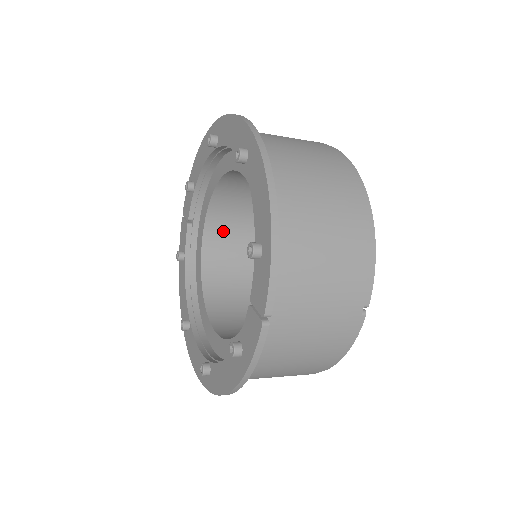
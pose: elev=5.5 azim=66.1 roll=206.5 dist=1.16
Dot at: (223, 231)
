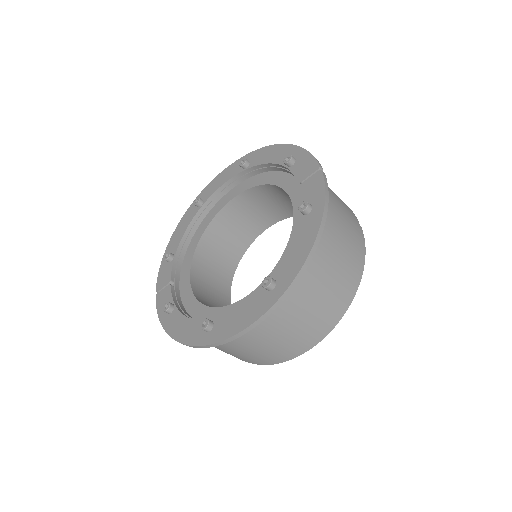
Dot at: (204, 288)
